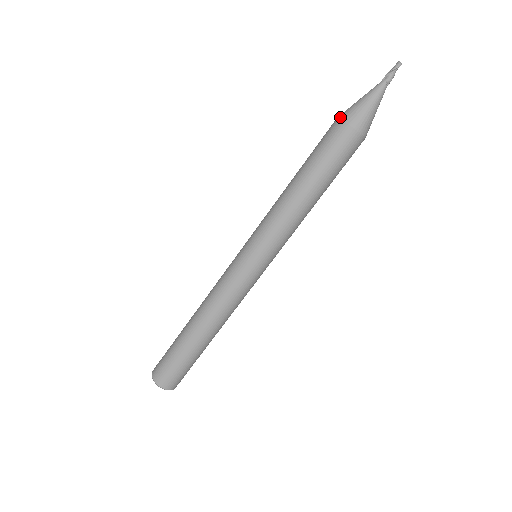
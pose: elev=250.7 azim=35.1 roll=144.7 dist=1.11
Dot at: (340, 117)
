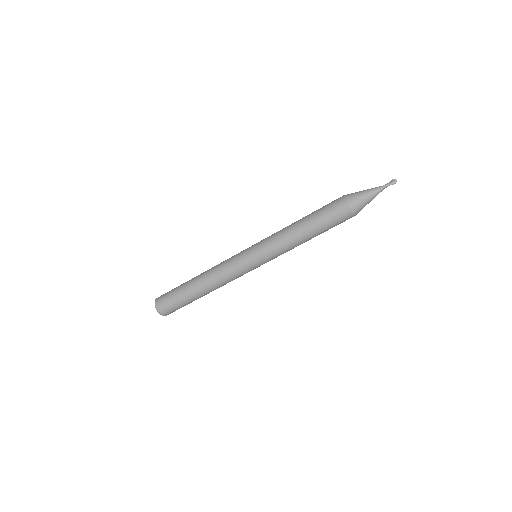
Dot at: (350, 206)
